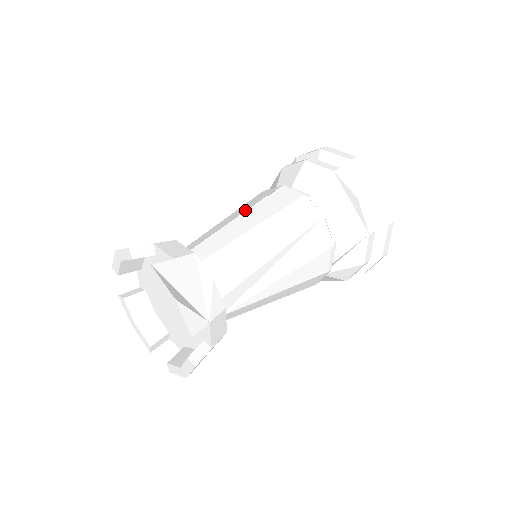
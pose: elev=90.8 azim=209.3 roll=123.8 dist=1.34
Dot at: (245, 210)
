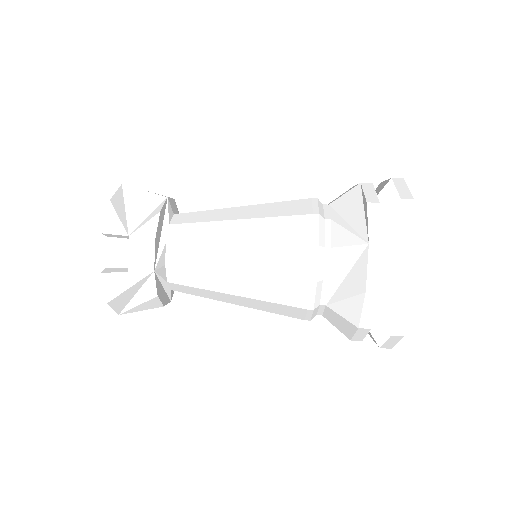
Dot at: occluded
